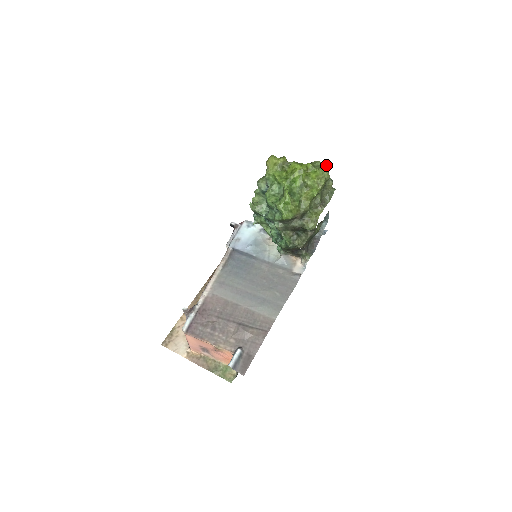
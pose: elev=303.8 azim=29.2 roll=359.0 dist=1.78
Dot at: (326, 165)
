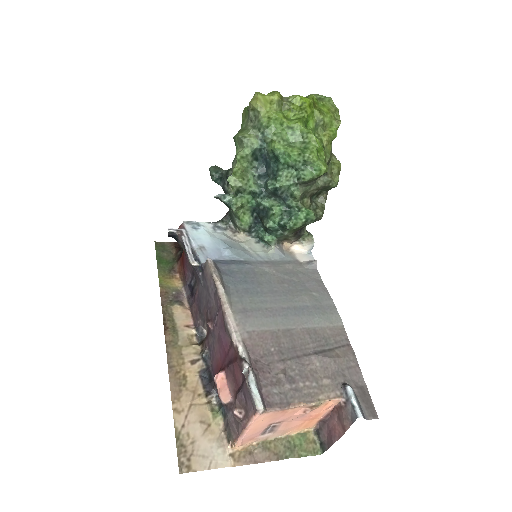
Dot at: occluded
